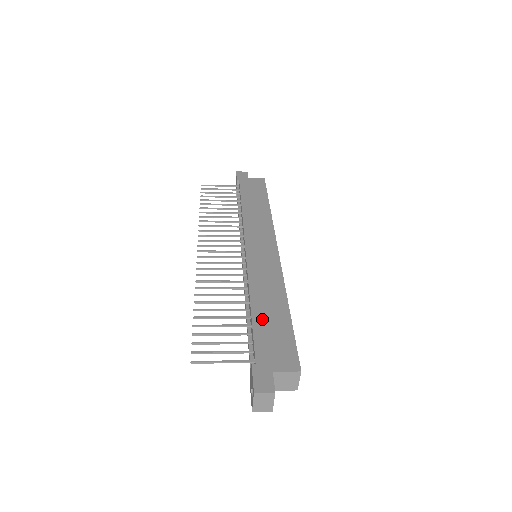
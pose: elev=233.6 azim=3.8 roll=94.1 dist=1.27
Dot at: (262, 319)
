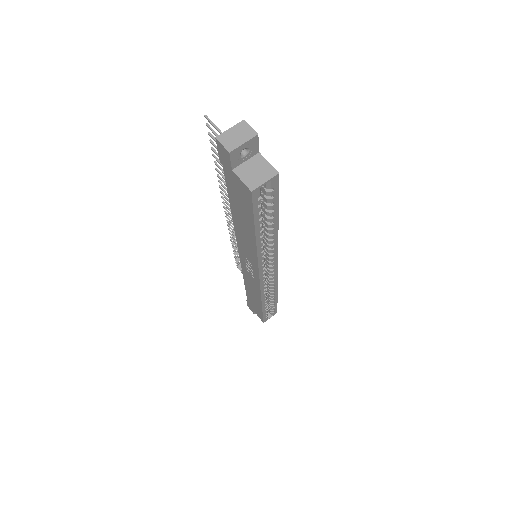
Dot at: occluded
